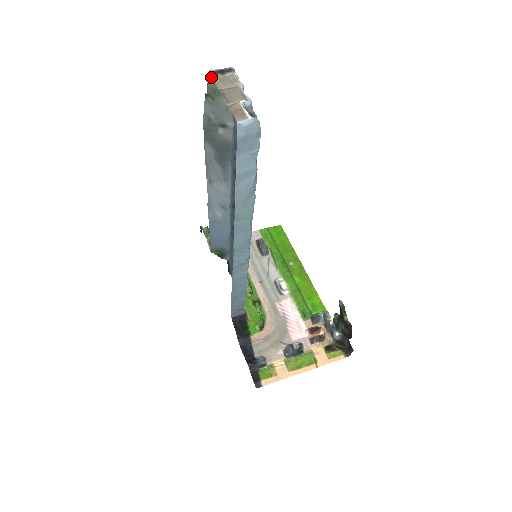
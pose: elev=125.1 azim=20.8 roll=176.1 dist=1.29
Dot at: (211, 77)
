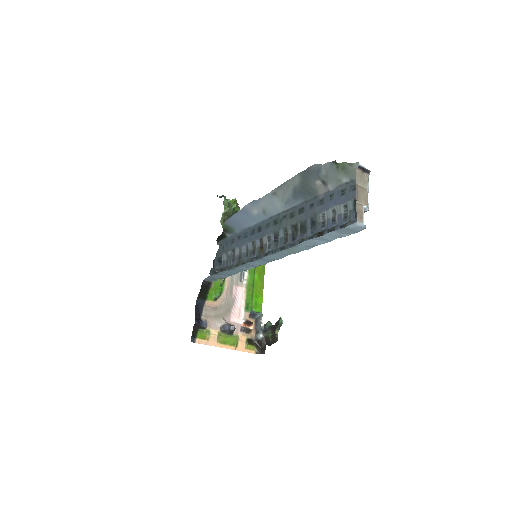
Dot at: (353, 164)
